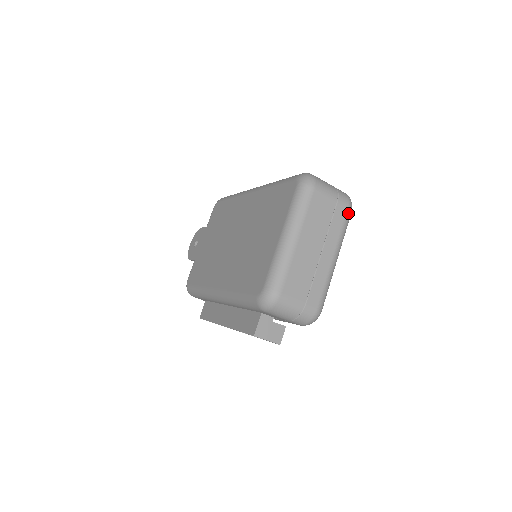
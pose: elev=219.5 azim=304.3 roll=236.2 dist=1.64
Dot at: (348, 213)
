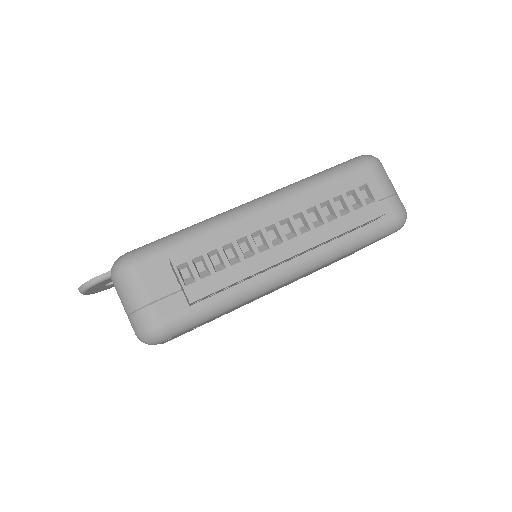
Dot at: occluded
